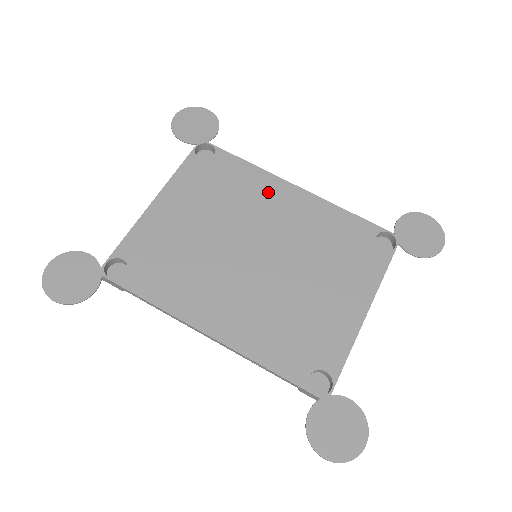
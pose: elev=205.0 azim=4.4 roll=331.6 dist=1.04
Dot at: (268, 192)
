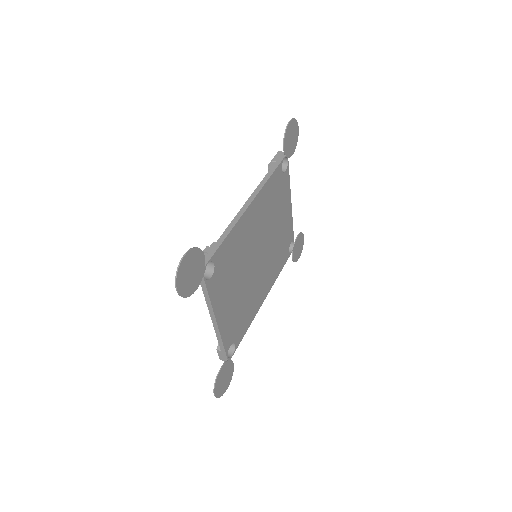
Dot at: (244, 230)
